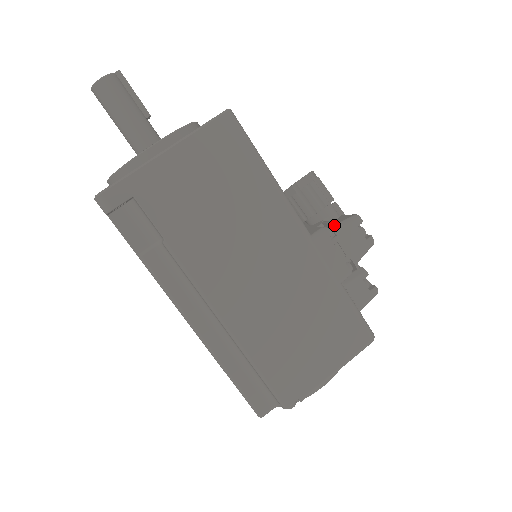
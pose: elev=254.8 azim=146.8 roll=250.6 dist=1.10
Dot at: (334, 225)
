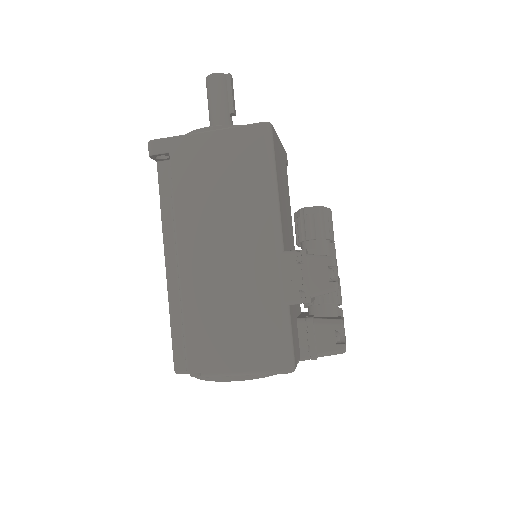
Dot at: (308, 254)
